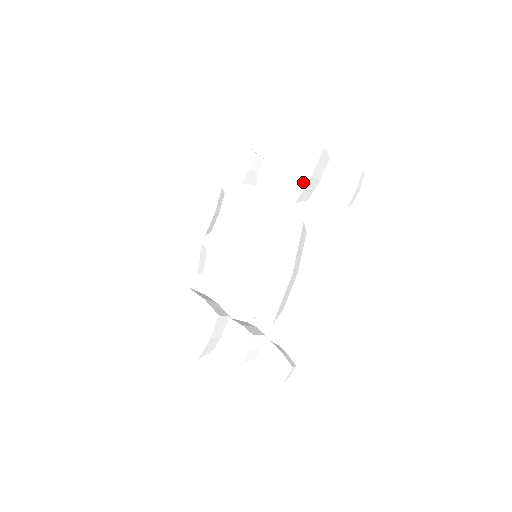
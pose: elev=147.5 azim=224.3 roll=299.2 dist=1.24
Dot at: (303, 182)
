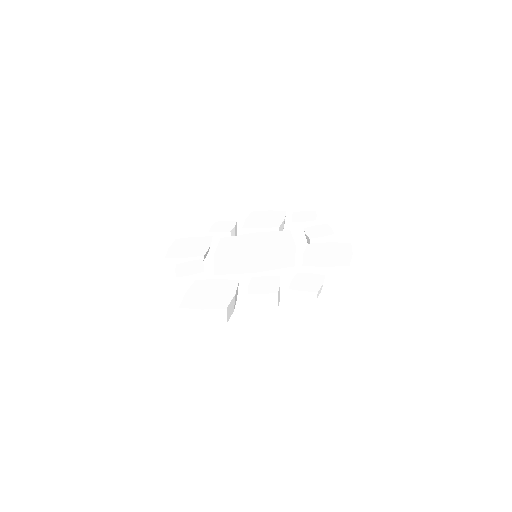
Dot at: (280, 221)
